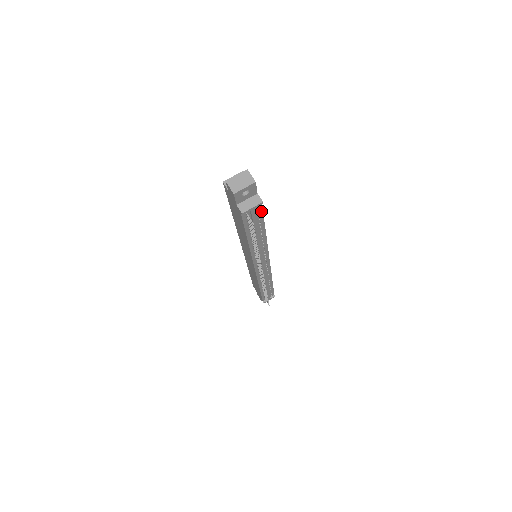
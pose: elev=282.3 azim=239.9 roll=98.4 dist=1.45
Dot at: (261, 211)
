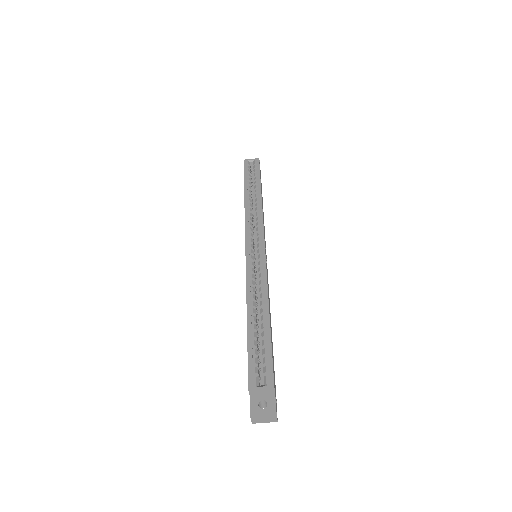
Dot at: occluded
